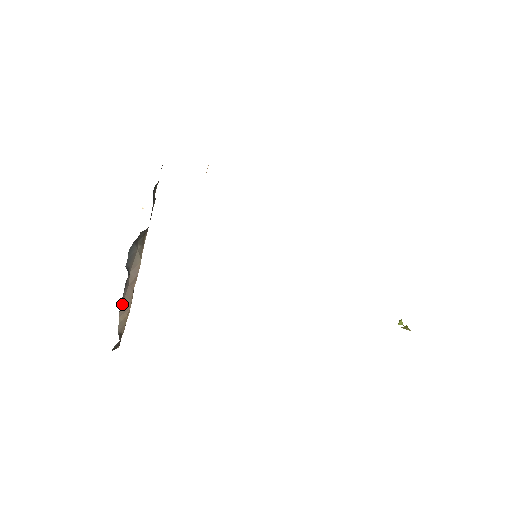
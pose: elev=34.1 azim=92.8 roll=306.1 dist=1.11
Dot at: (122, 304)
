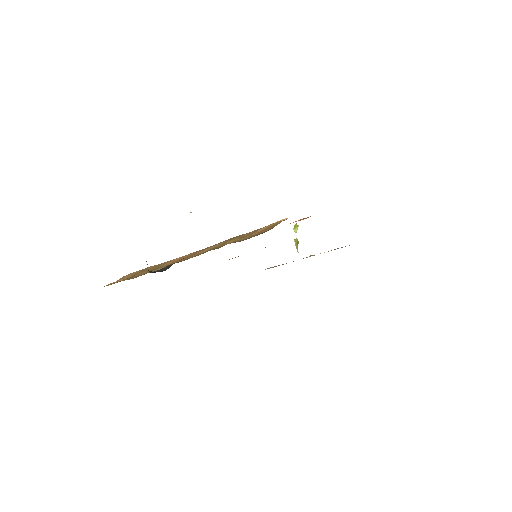
Dot at: occluded
